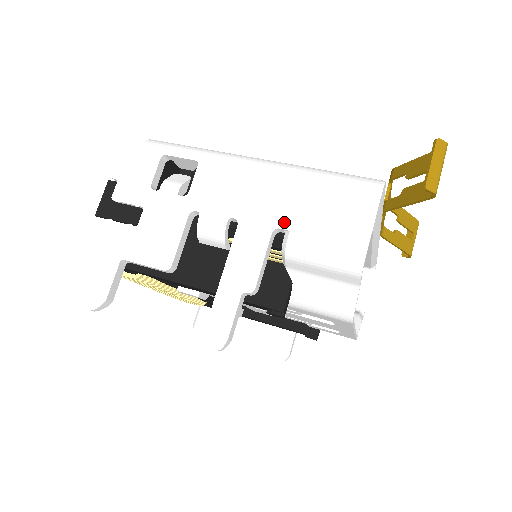
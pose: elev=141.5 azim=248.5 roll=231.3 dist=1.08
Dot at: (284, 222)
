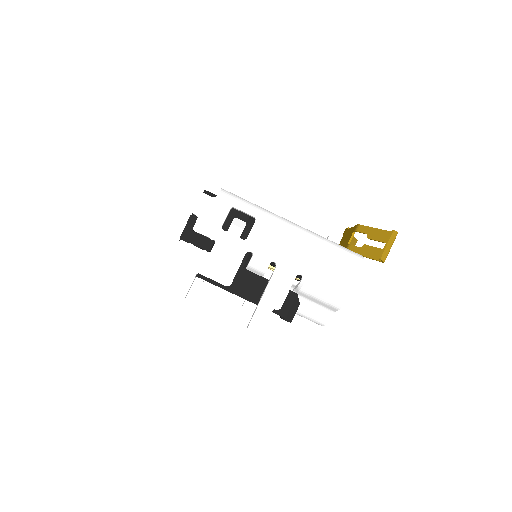
Dot at: (304, 271)
